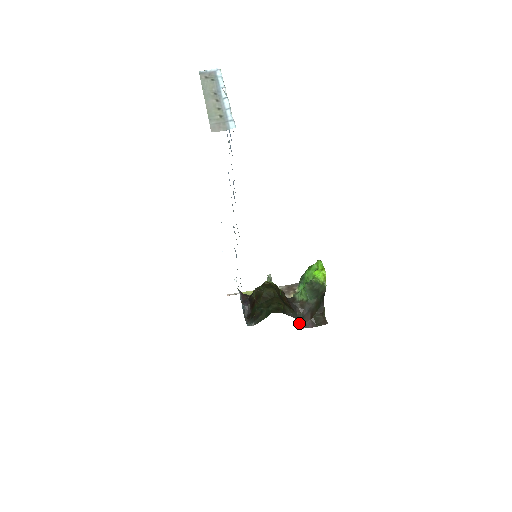
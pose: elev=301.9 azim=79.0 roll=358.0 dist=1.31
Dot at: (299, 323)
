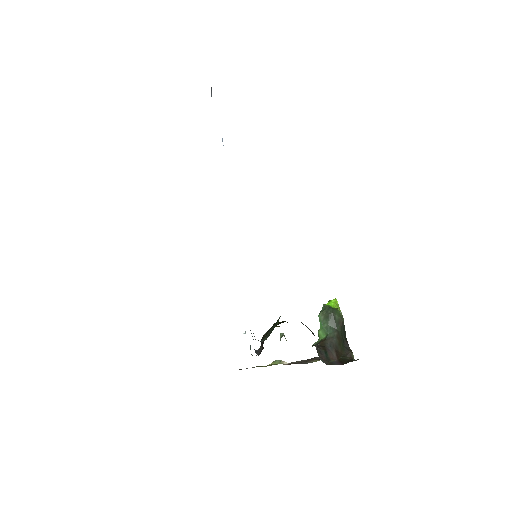
Dot at: (323, 359)
